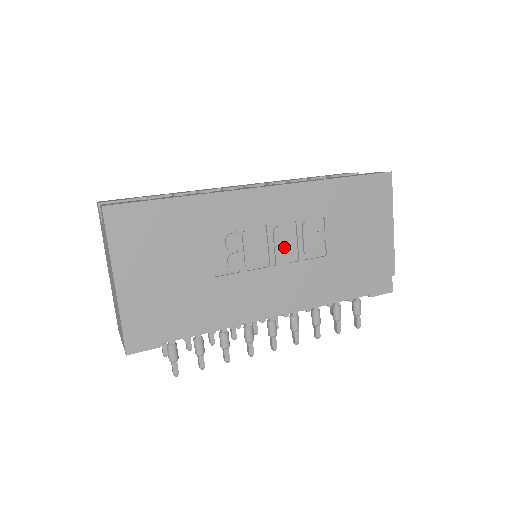
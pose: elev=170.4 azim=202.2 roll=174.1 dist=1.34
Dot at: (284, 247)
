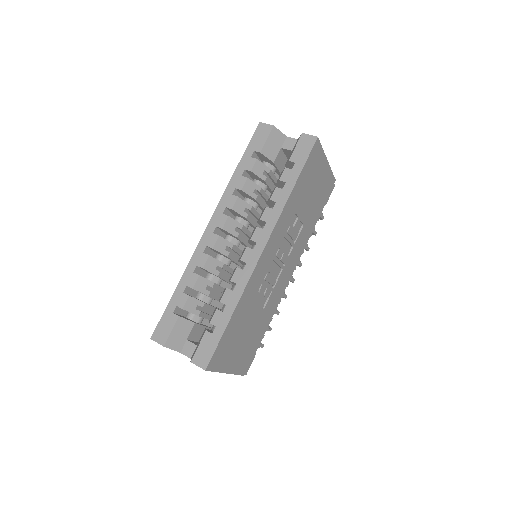
Dot at: (284, 254)
